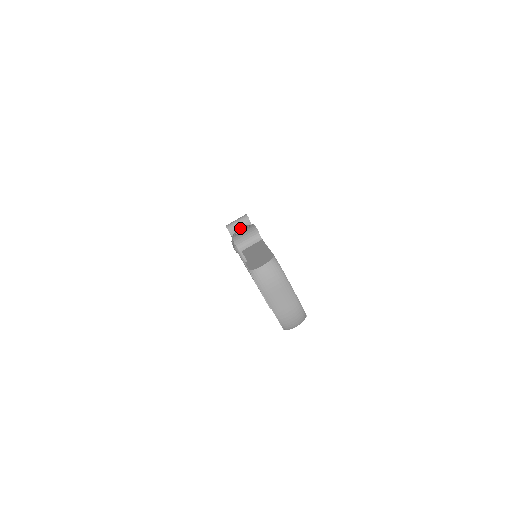
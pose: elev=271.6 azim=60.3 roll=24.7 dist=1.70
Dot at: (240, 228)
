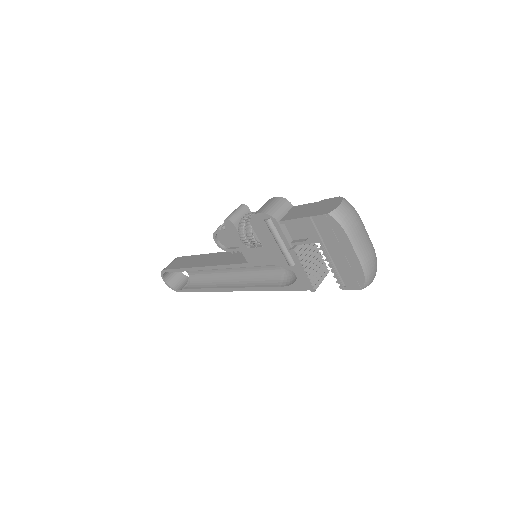
Dot at: (246, 215)
